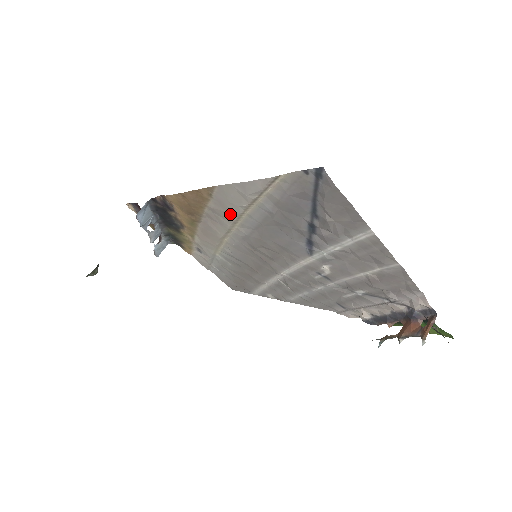
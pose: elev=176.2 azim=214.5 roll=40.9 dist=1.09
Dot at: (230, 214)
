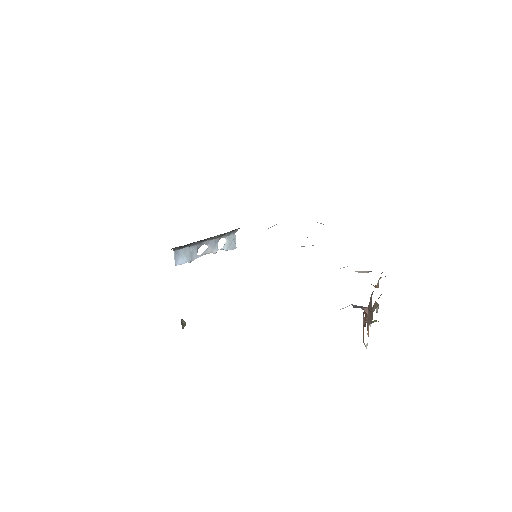
Dot at: occluded
